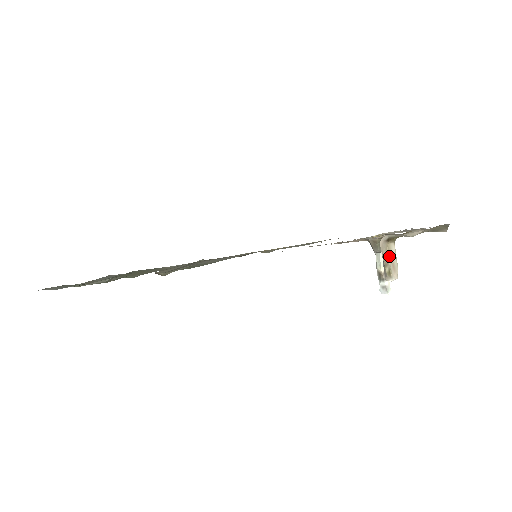
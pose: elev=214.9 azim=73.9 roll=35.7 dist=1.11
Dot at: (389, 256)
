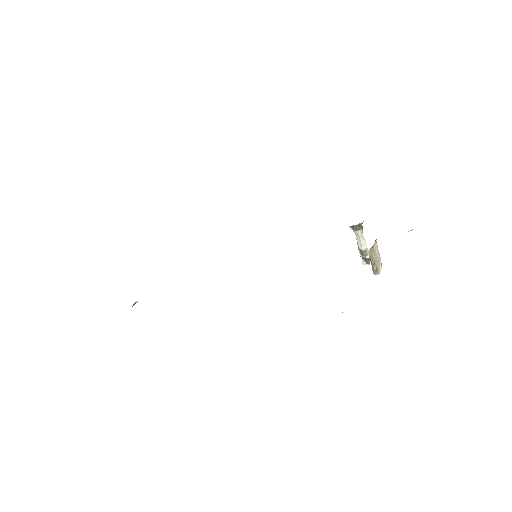
Dot at: (375, 256)
